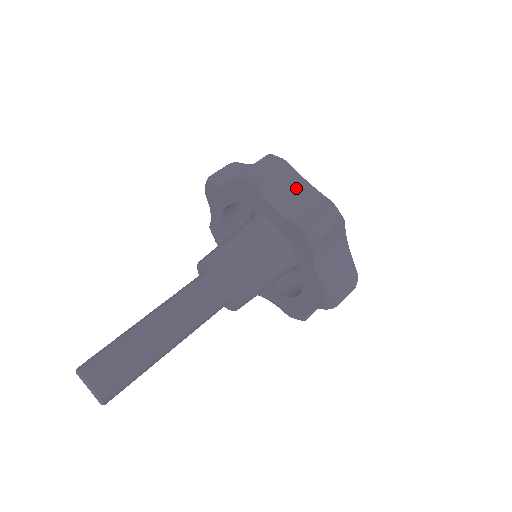
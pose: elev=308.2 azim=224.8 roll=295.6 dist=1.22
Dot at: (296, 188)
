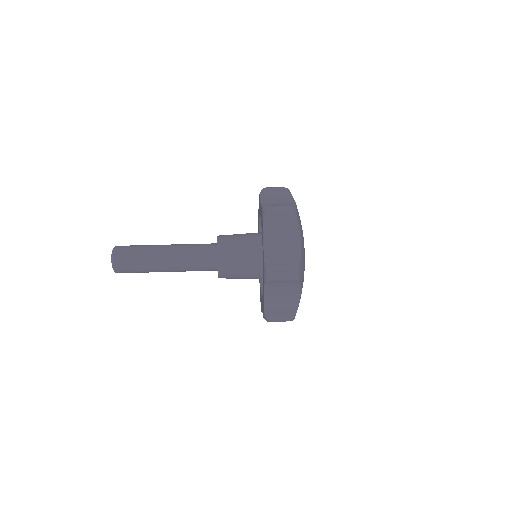
Dot at: (289, 239)
